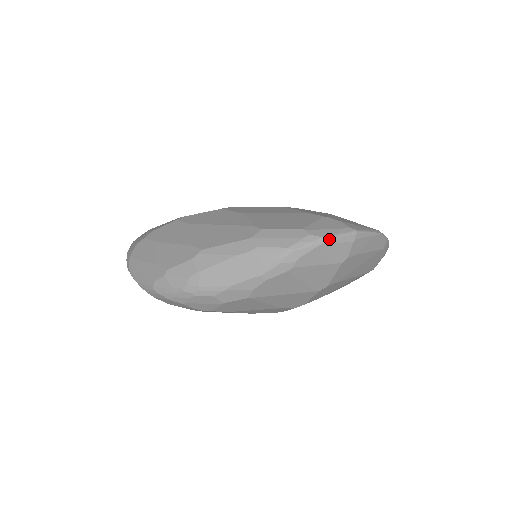
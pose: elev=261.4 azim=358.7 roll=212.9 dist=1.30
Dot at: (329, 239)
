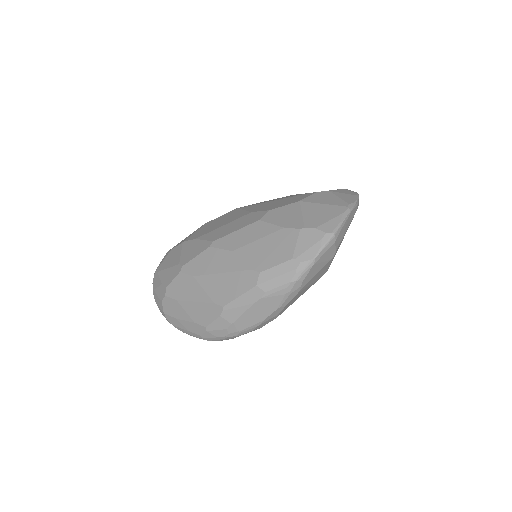
Dot at: (317, 257)
